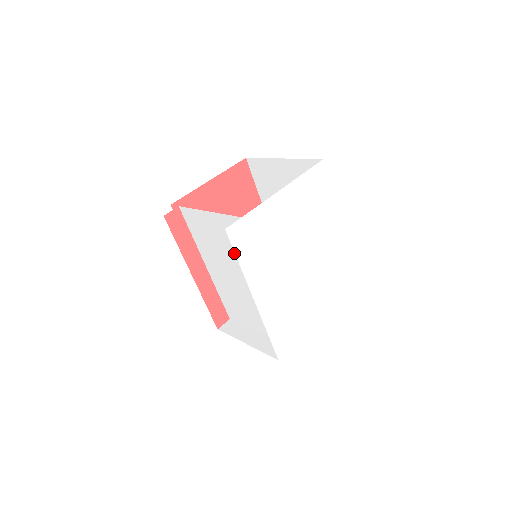
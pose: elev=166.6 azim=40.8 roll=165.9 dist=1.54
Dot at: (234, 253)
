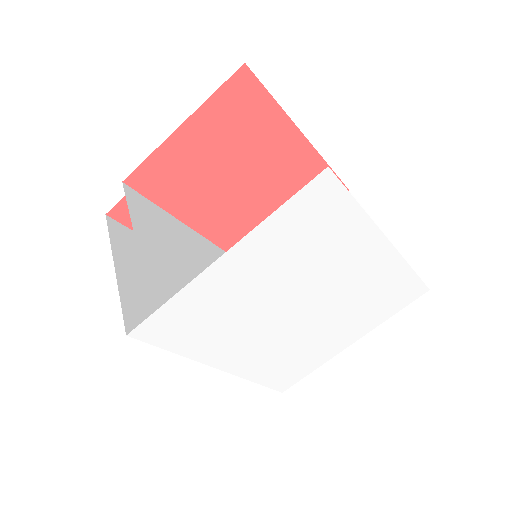
Dot at: occluded
